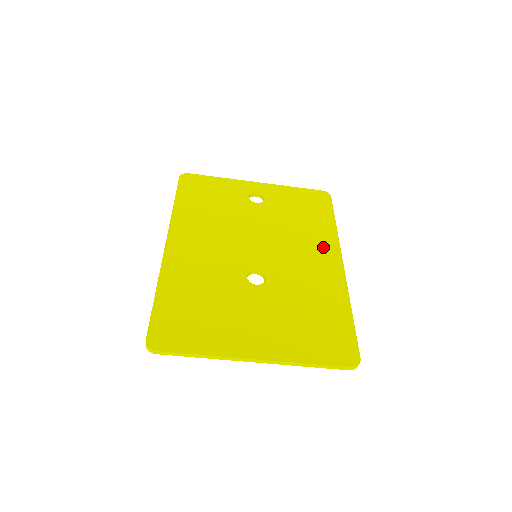
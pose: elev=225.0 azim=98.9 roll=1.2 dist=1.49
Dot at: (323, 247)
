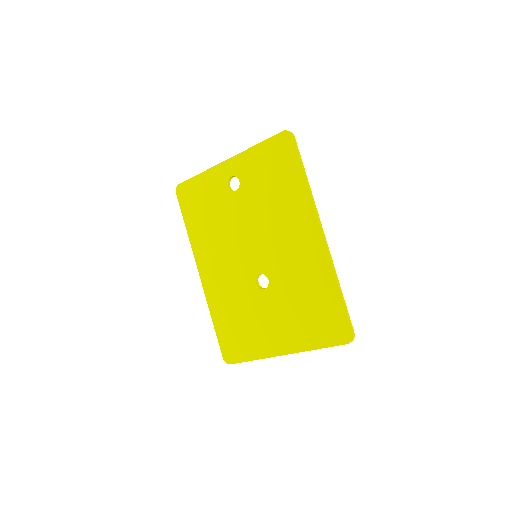
Dot at: (301, 220)
